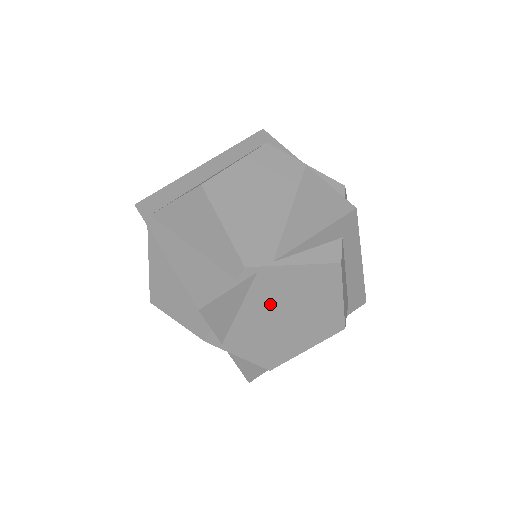
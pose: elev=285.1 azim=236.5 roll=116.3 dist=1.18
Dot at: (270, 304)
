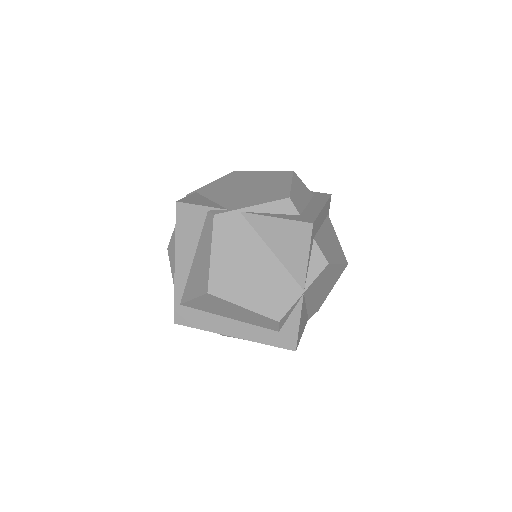
Dot at: (225, 191)
